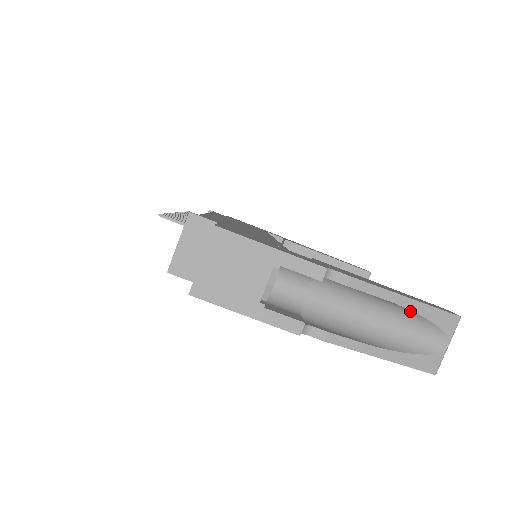
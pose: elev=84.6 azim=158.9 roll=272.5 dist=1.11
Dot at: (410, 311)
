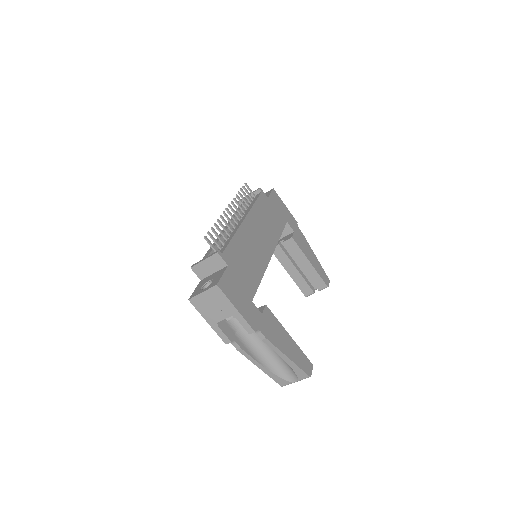
Dot at: (287, 362)
